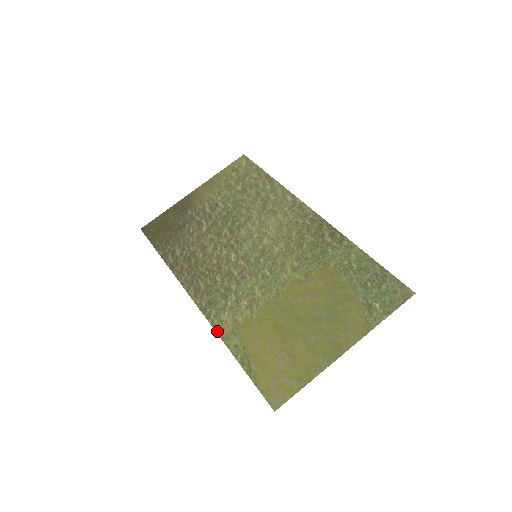
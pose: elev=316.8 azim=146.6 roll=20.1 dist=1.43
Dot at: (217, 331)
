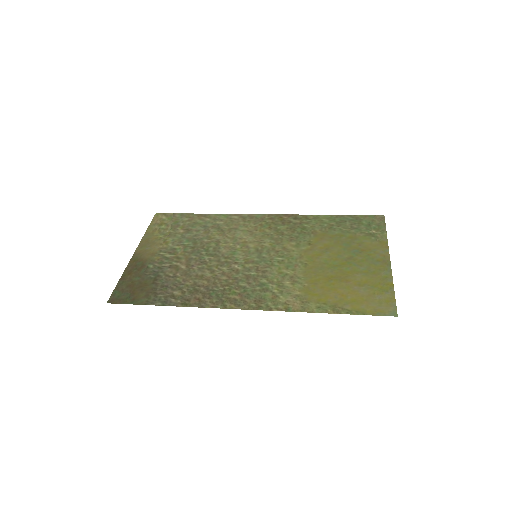
Dot at: (290, 310)
